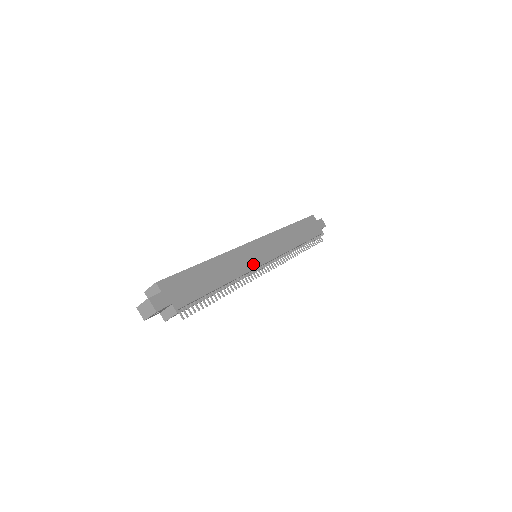
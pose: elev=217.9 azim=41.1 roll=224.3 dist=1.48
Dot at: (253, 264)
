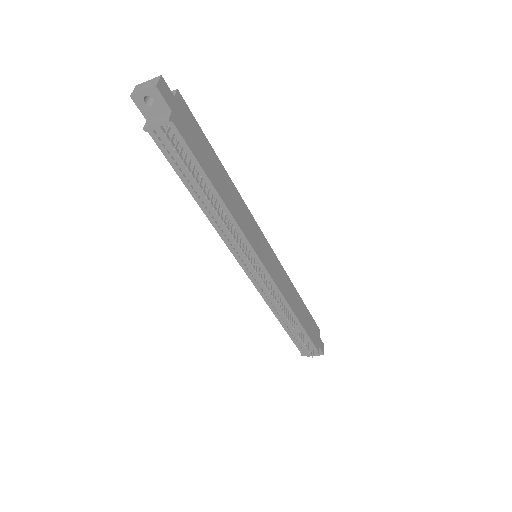
Dot at: (253, 242)
